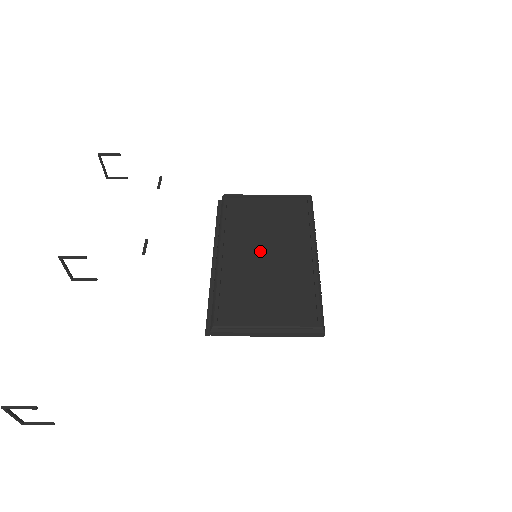
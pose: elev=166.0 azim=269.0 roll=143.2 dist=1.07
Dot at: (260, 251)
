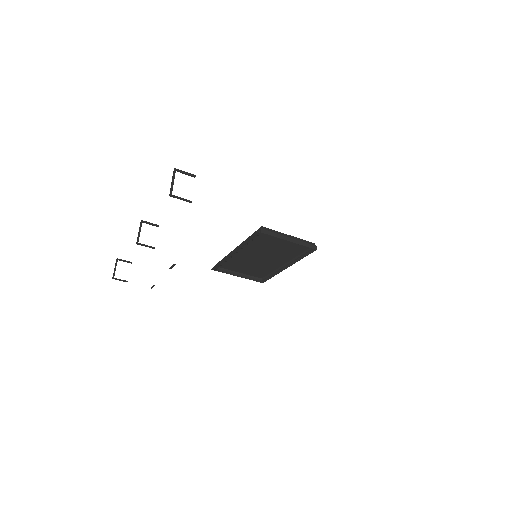
Dot at: occluded
